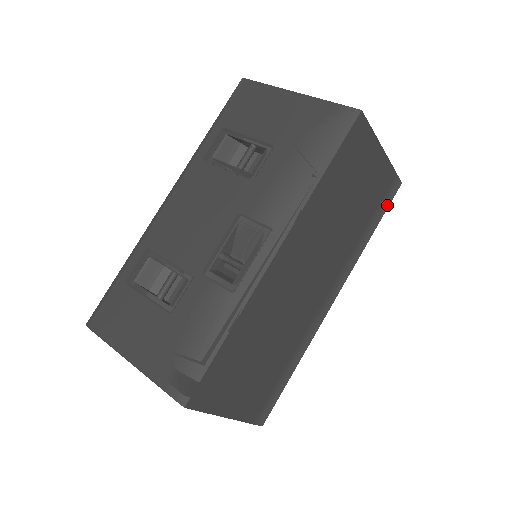
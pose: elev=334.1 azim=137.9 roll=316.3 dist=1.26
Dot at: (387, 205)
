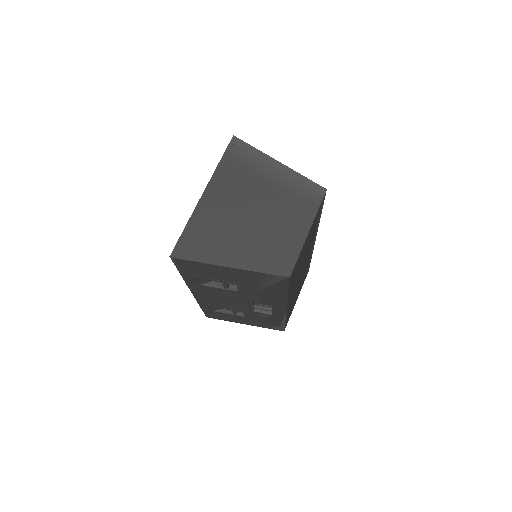
Dot at: occluded
